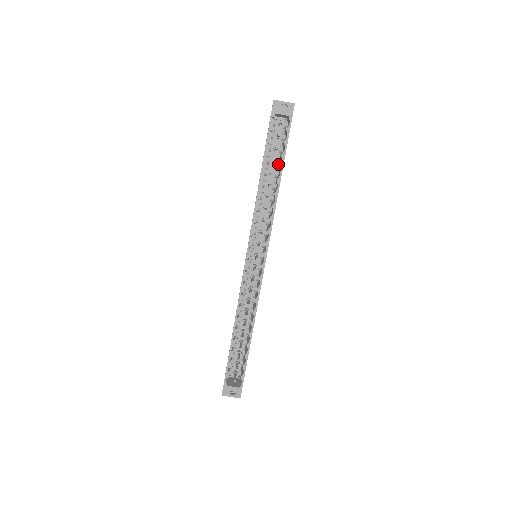
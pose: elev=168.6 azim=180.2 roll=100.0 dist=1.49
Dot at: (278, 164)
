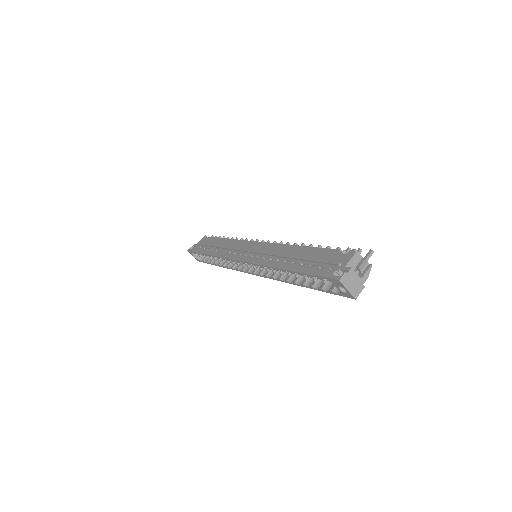
Dot at: occluded
